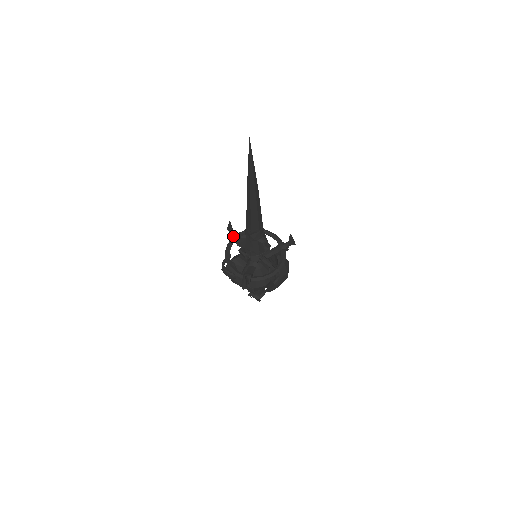
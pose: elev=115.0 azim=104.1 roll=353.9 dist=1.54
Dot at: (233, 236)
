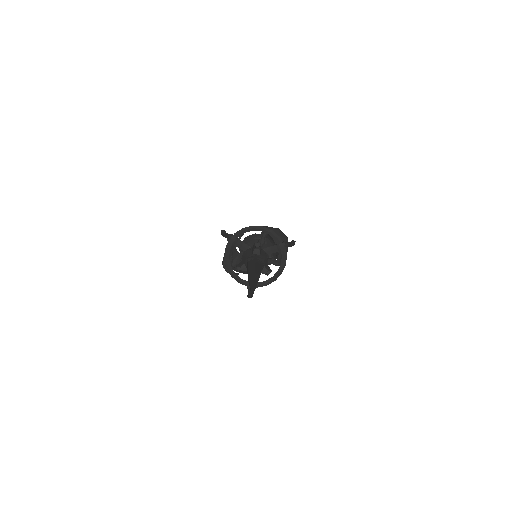
Dot at: (229, 241)
